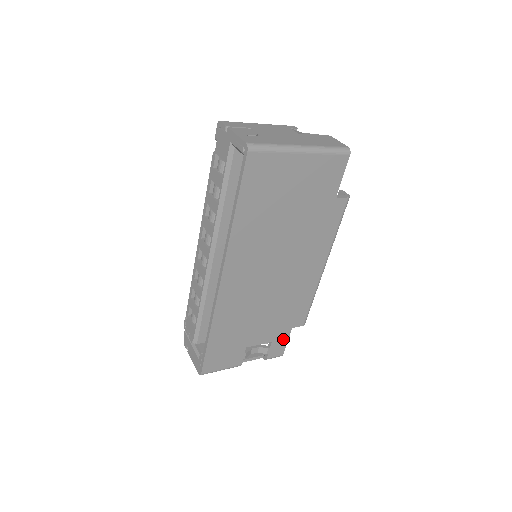
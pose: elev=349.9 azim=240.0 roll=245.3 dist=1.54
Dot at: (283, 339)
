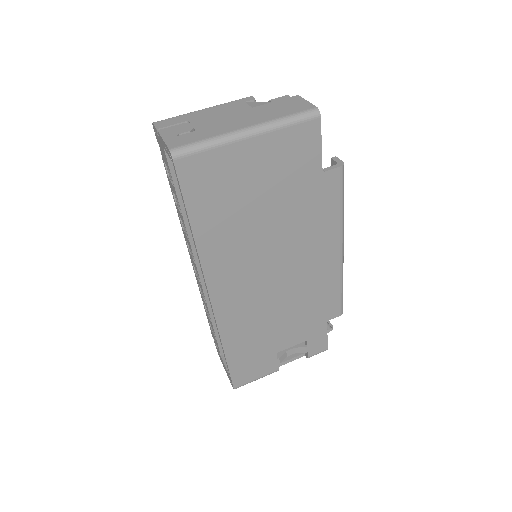
Dot at: (320, 334)
